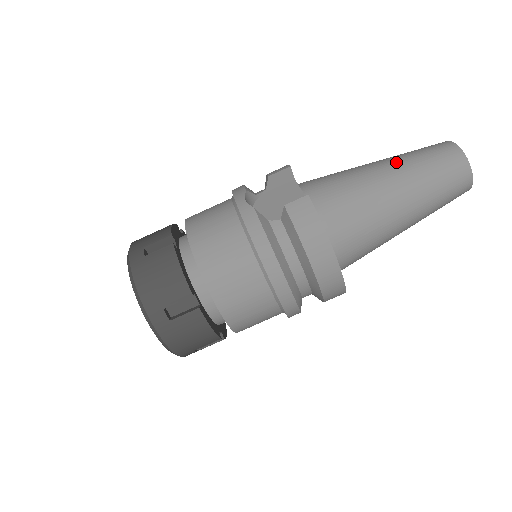
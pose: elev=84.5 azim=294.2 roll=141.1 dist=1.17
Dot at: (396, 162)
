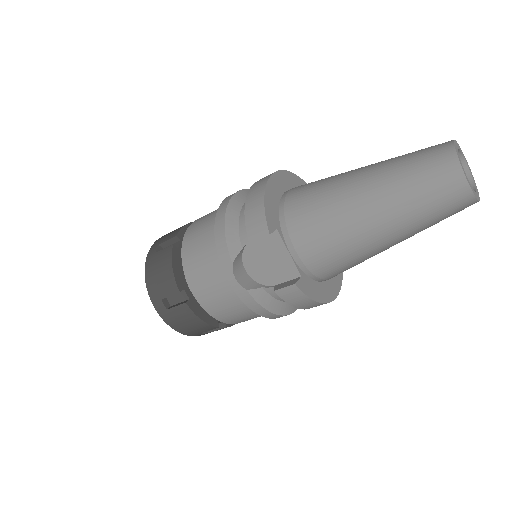
Dot at: (388, 209)
